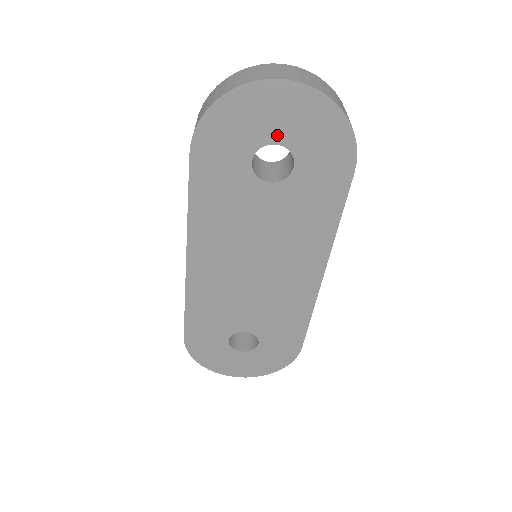
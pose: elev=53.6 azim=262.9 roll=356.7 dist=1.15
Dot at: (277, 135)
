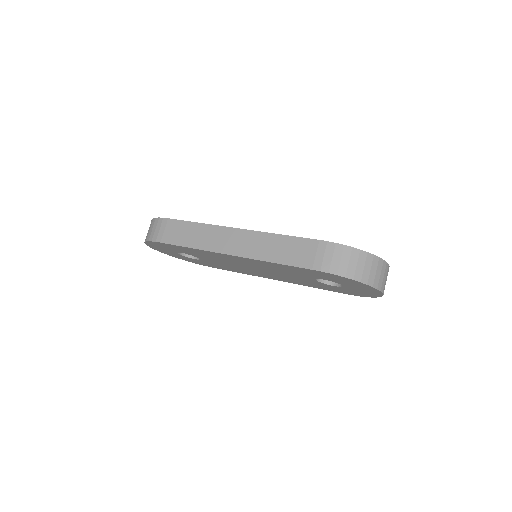
Dot at: (348, 286)
